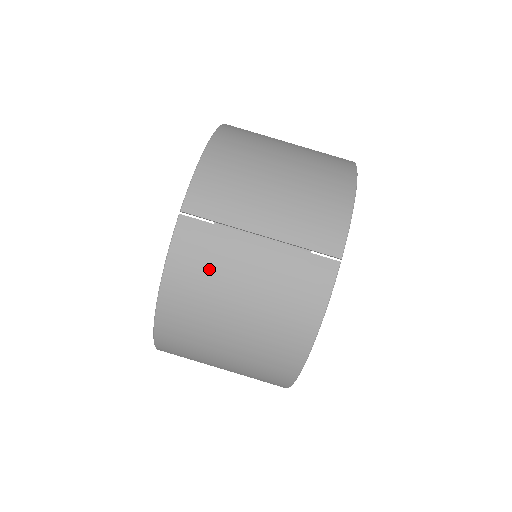
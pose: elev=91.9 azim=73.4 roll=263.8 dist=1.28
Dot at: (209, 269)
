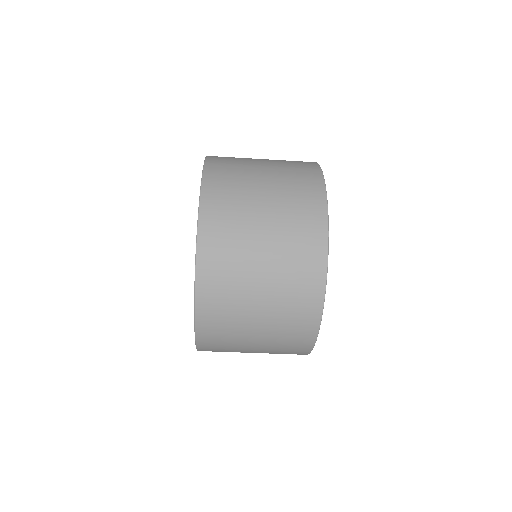
Dot at: occluded
